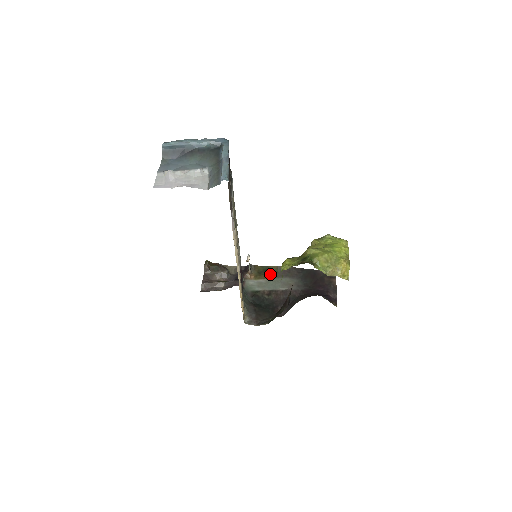
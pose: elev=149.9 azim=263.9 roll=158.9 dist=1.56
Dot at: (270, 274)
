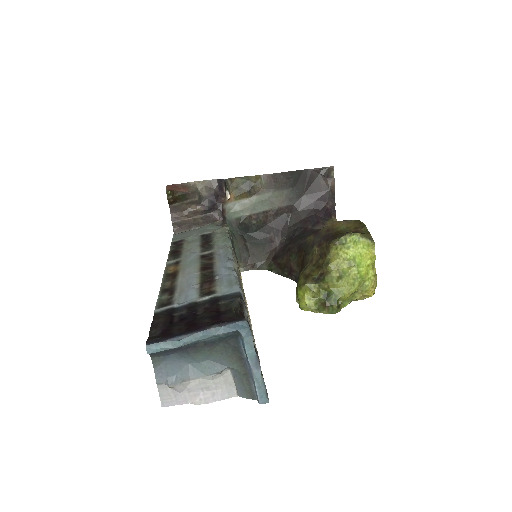
Dot at: (253, 189)
